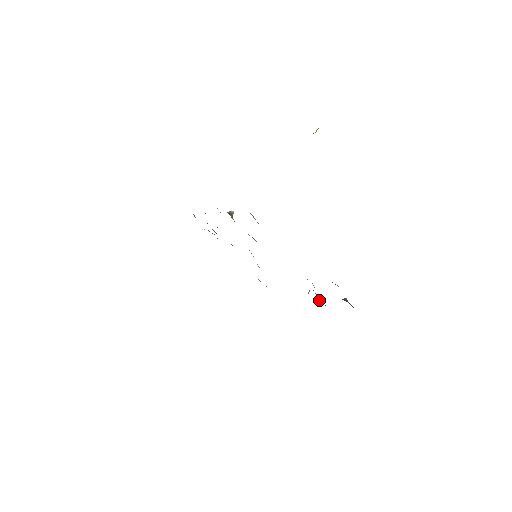
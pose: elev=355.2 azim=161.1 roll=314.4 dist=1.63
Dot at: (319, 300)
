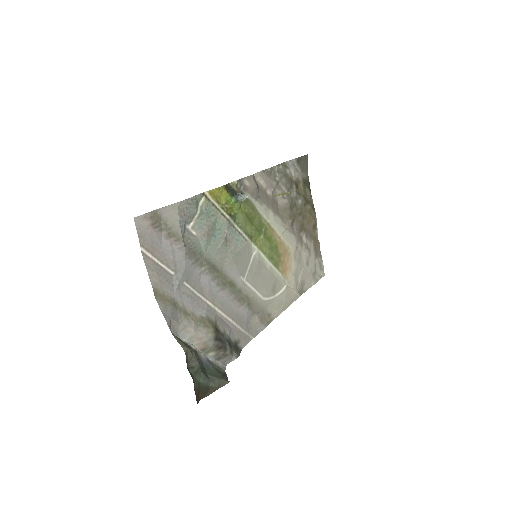
Dot at: (214, 355)
